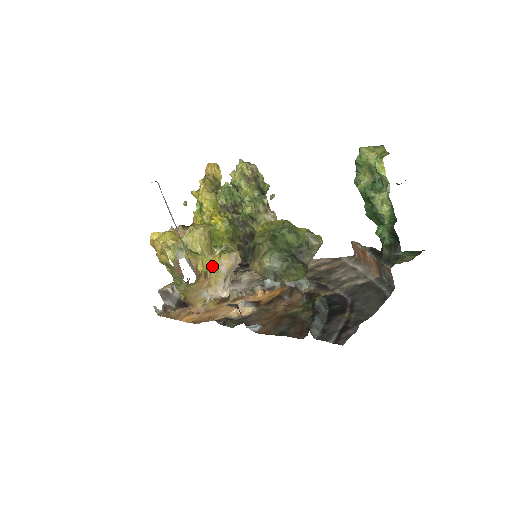
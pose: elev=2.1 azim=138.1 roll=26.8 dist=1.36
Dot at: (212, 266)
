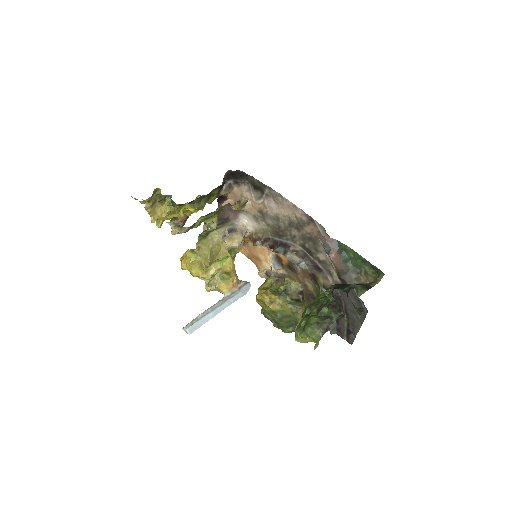
Dot at: (232, 256)
